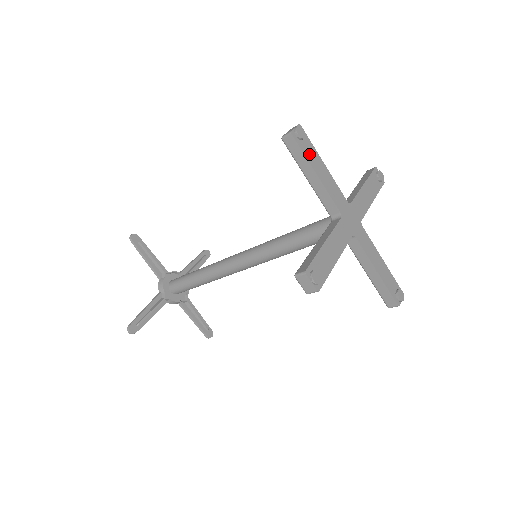
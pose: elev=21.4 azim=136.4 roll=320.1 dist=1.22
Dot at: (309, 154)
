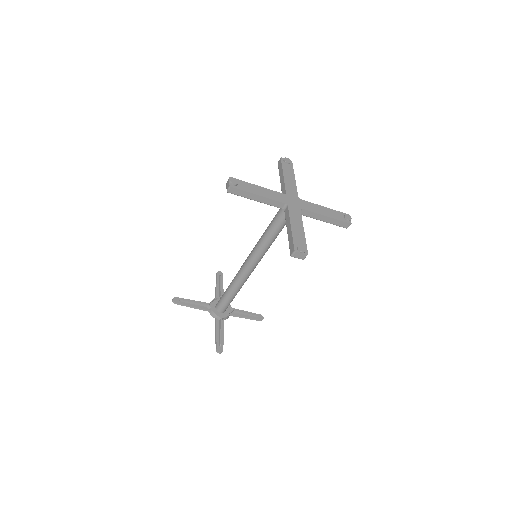
Dot at: (286, 169)
